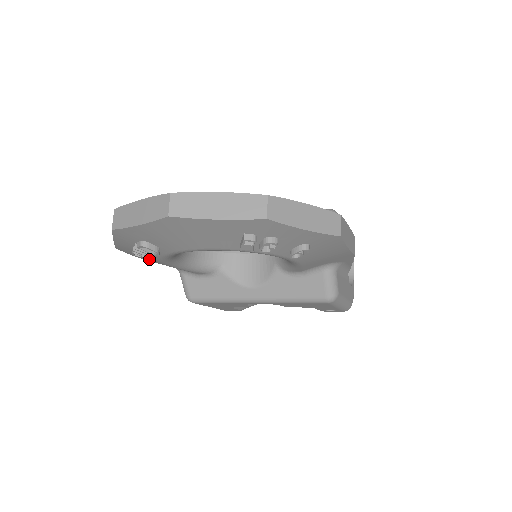
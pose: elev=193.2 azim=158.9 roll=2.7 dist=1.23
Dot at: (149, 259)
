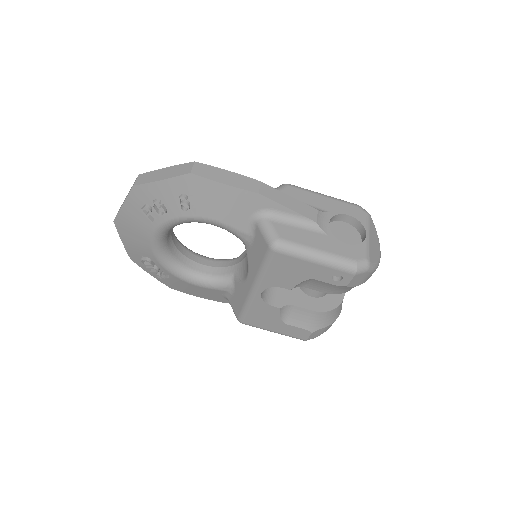
Dot at: (166, 278)
